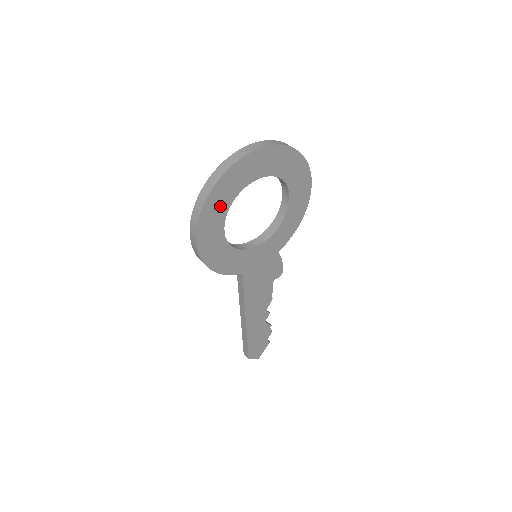
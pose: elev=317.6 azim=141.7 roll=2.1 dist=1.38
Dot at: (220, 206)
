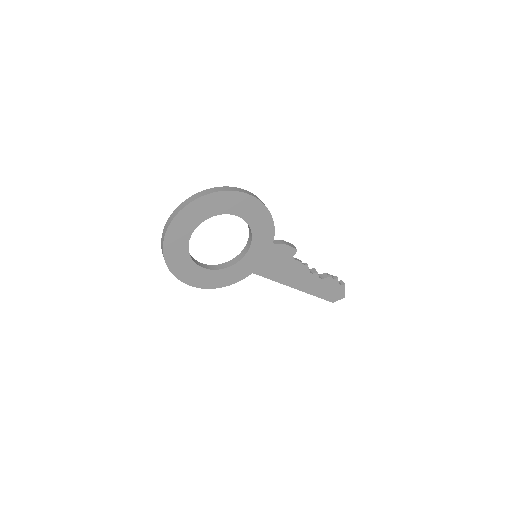
Dot at: (182, 262)
